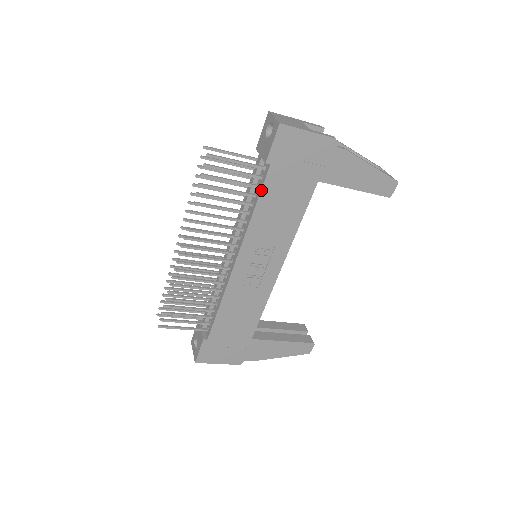
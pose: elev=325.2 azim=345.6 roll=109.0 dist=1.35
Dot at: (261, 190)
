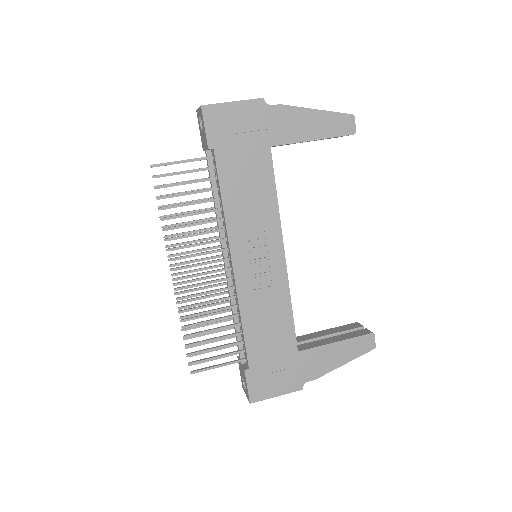
Dot at: (218, 178)
